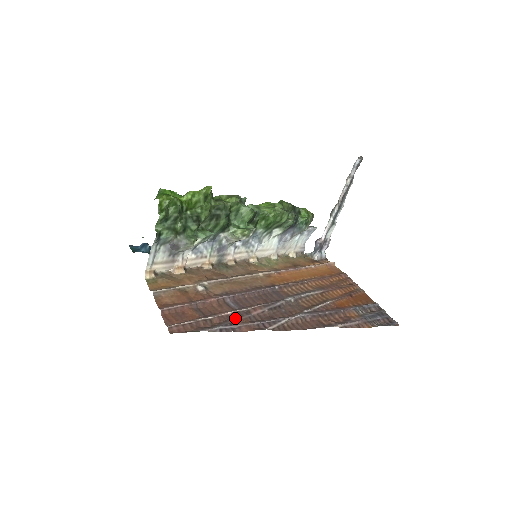
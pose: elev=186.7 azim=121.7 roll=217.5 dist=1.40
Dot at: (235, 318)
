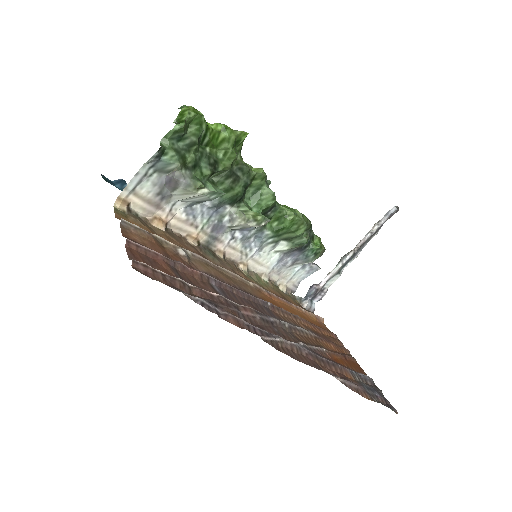
Dot at: (221, 303)
